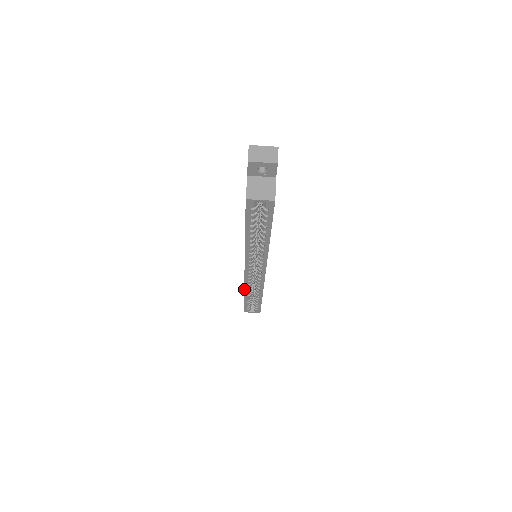
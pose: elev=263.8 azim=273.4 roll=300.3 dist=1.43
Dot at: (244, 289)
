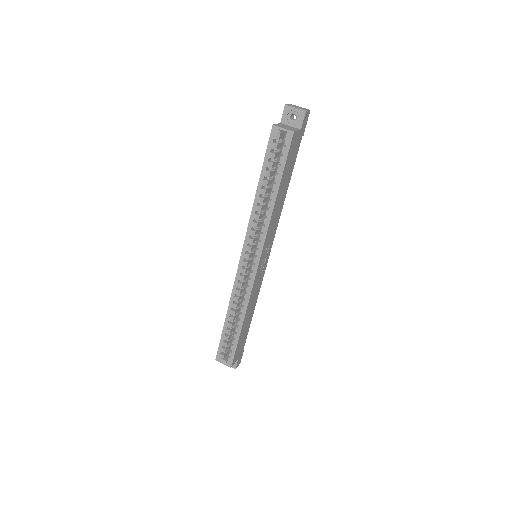
Dot at: (230, 299)
